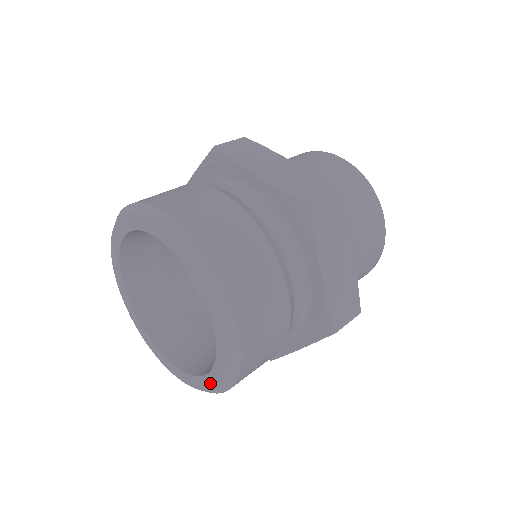
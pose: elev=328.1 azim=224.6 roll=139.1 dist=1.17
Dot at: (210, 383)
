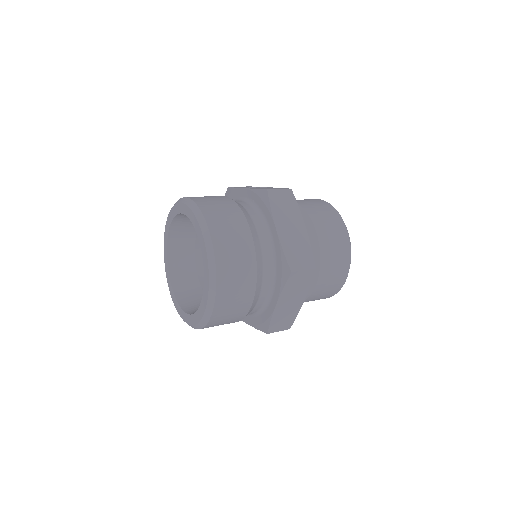
Dot at: (185, 318)
